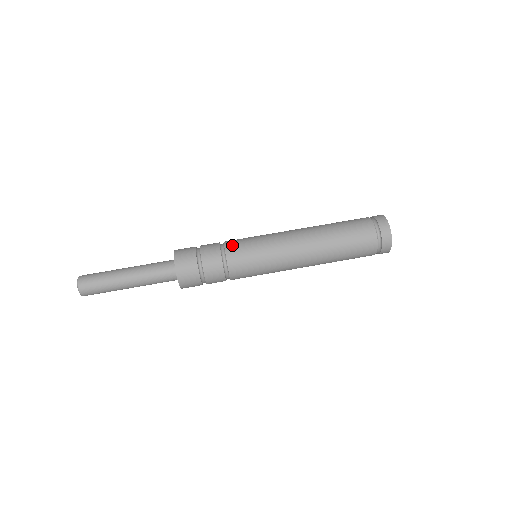
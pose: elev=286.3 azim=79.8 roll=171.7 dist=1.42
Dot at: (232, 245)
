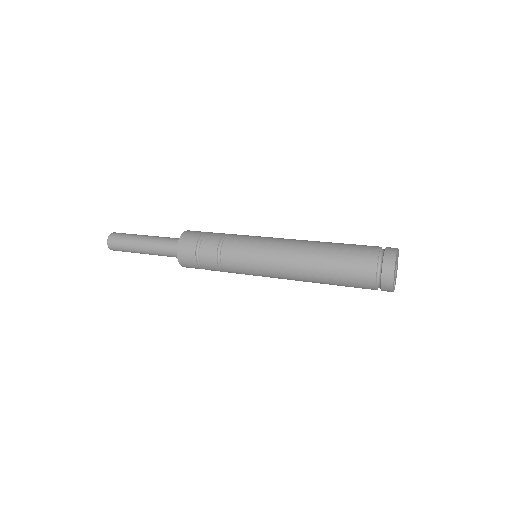
Dot at: occluded
